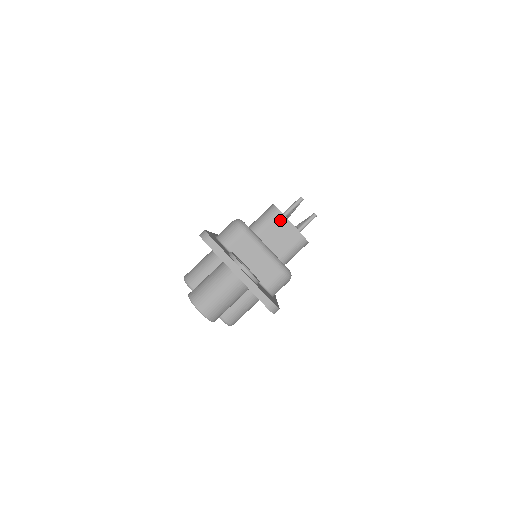
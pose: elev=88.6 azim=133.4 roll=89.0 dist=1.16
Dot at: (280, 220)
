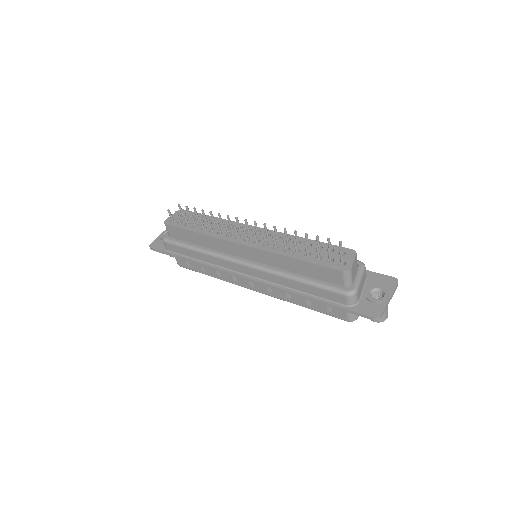
Dot at: (352, 269)
